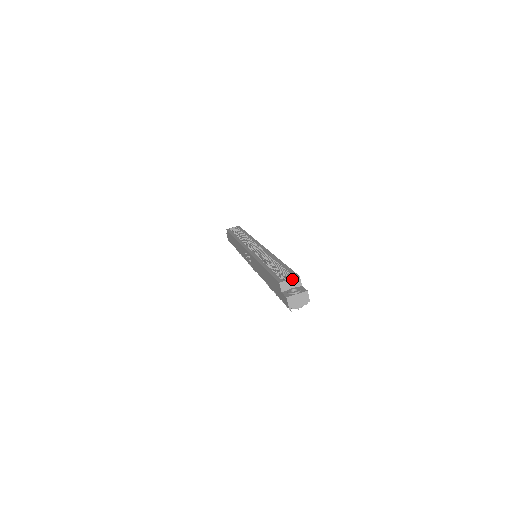
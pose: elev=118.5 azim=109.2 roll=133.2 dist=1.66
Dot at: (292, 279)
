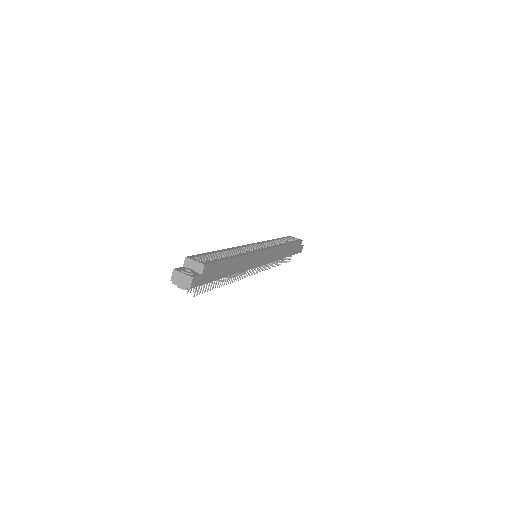
Dot at: (197, 262)
